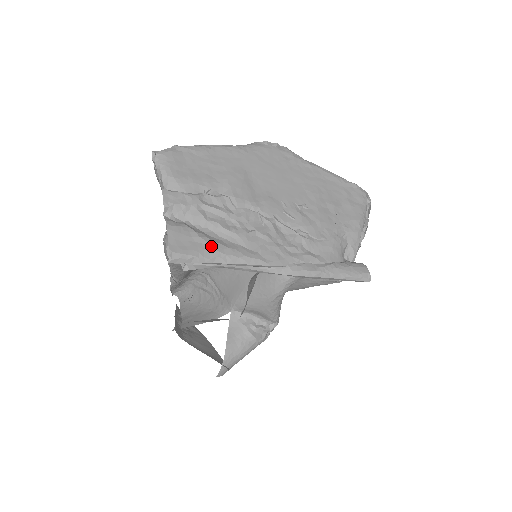
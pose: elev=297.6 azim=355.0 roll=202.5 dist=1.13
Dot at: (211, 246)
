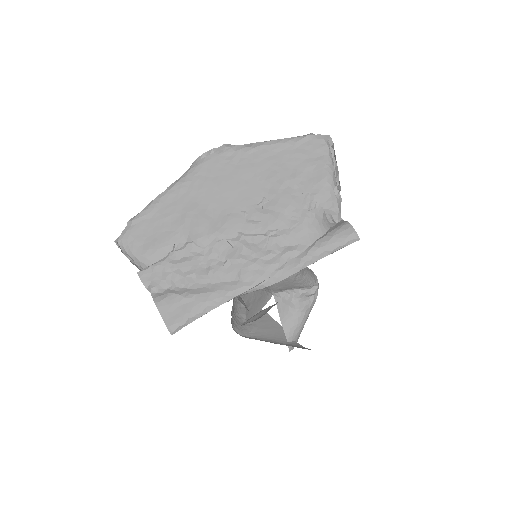
Dot at: (197, 300)
